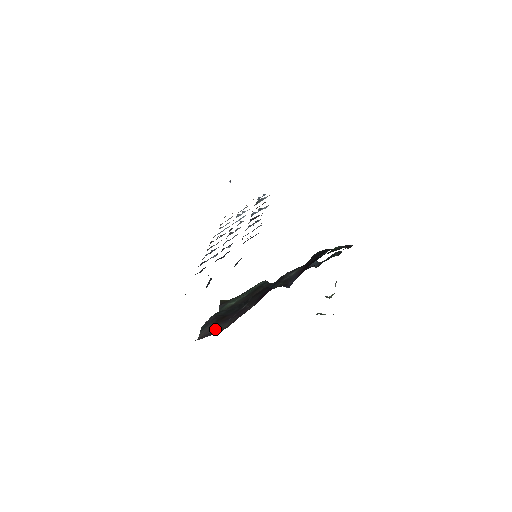
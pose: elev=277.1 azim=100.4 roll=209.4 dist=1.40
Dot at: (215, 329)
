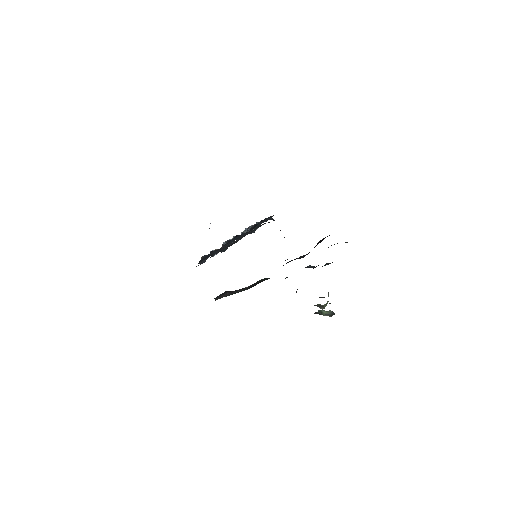
Dot at: (233, 292)
